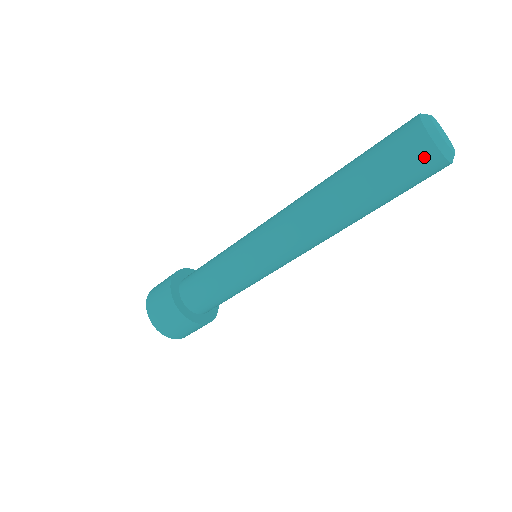
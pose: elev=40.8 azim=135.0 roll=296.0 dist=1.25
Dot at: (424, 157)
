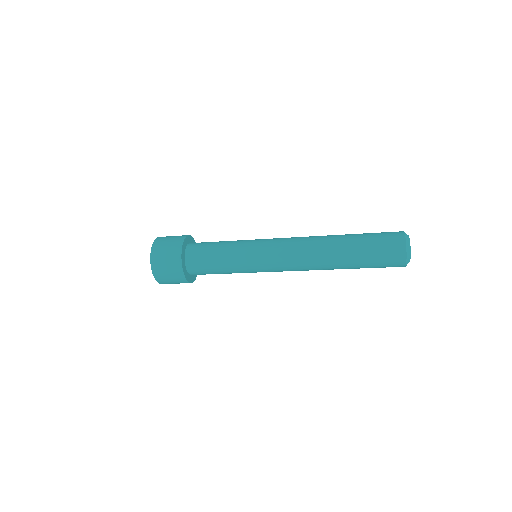
Dot at: (397, 262)
